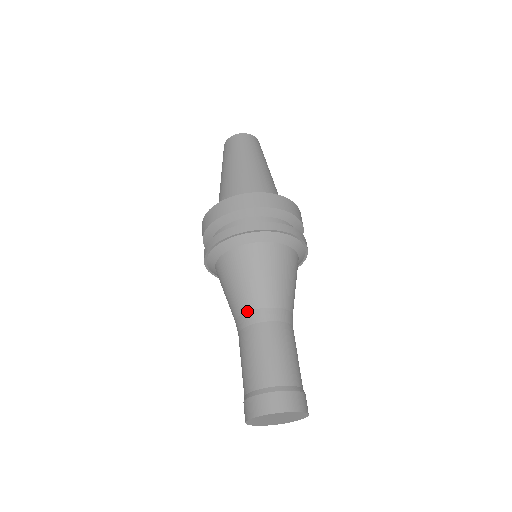
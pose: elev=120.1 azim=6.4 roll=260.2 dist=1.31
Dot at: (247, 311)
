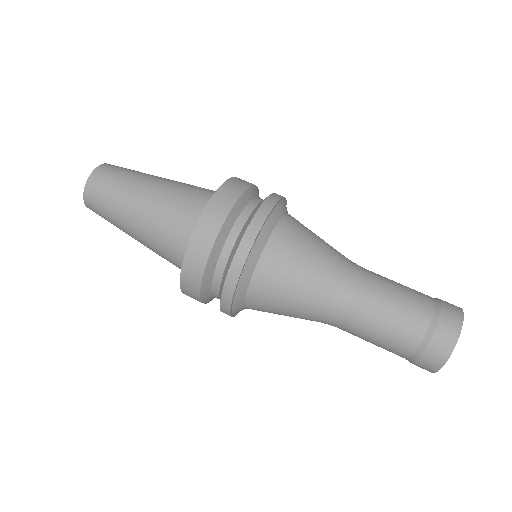
Dot at: (334, 295)
